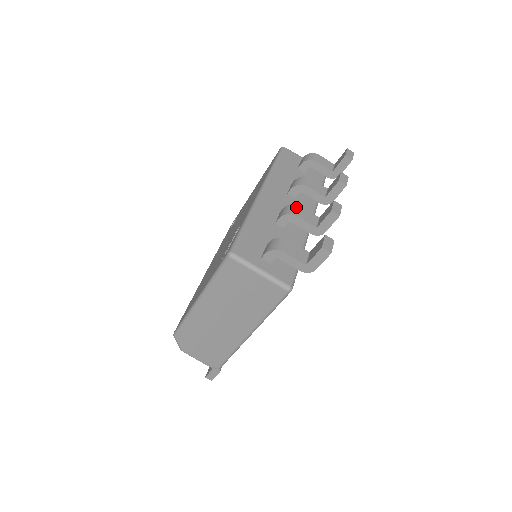
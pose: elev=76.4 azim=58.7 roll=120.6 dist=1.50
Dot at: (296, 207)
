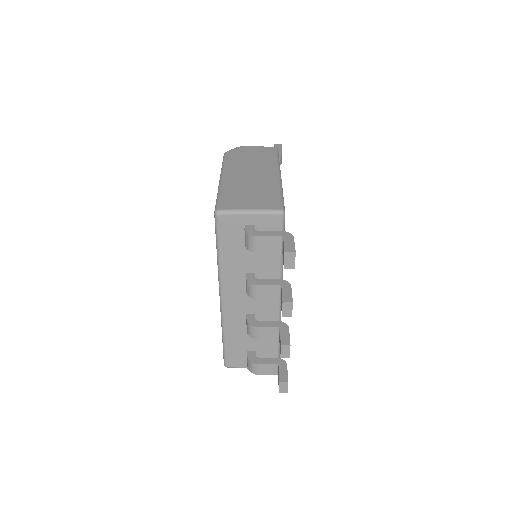
Dot at: (255, 330)
